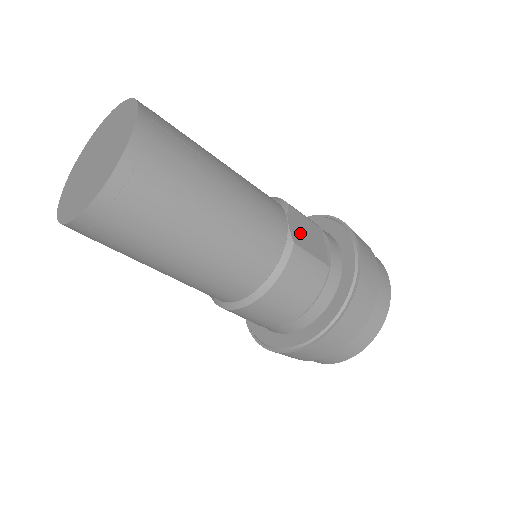
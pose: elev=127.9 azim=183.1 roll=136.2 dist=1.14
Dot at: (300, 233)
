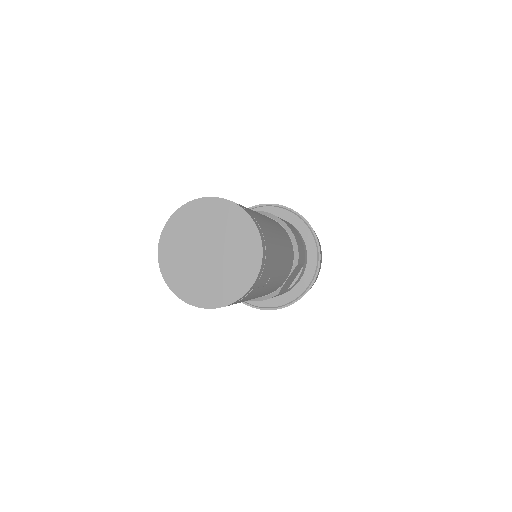
Dot at: (287, 282)
